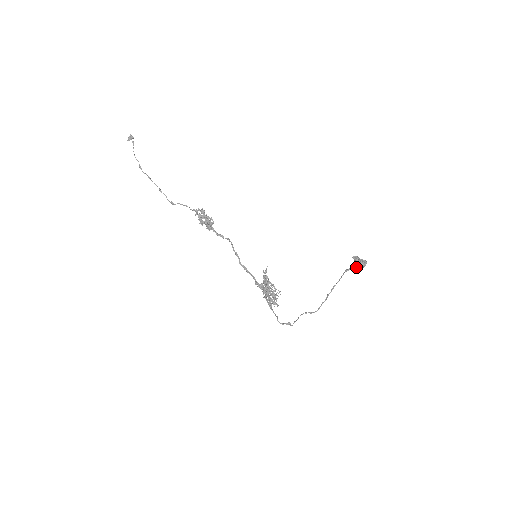
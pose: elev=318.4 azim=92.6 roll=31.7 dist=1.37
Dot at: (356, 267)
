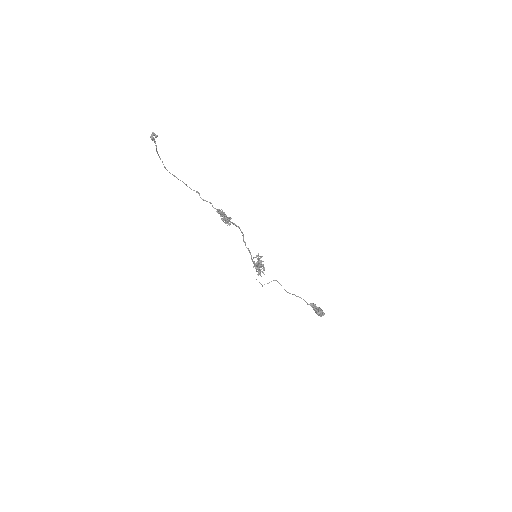
Dot at: (315, 311)
